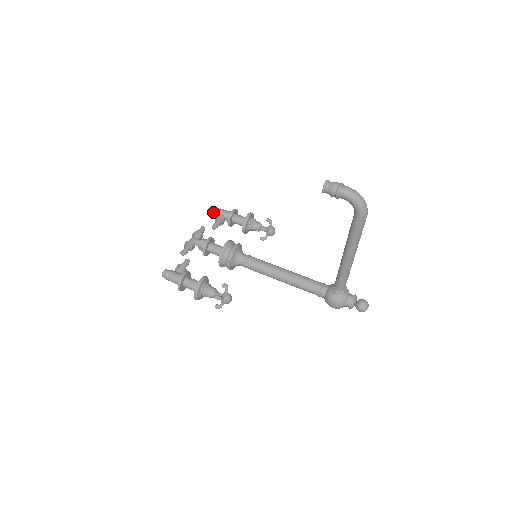
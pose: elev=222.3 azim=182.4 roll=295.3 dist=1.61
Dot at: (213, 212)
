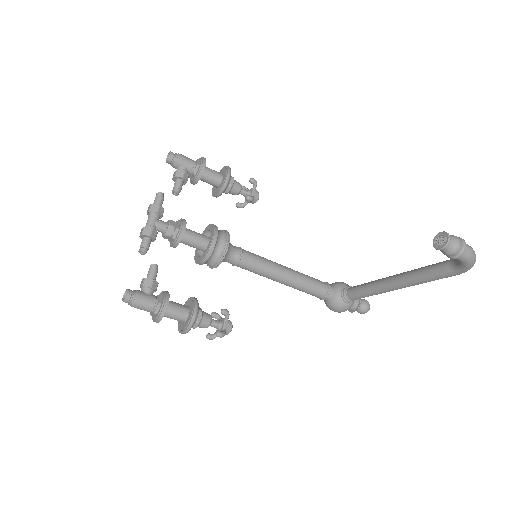
Dot at: (168, 160)
